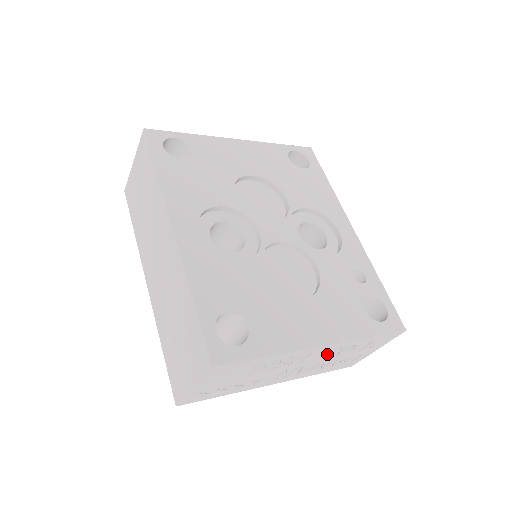
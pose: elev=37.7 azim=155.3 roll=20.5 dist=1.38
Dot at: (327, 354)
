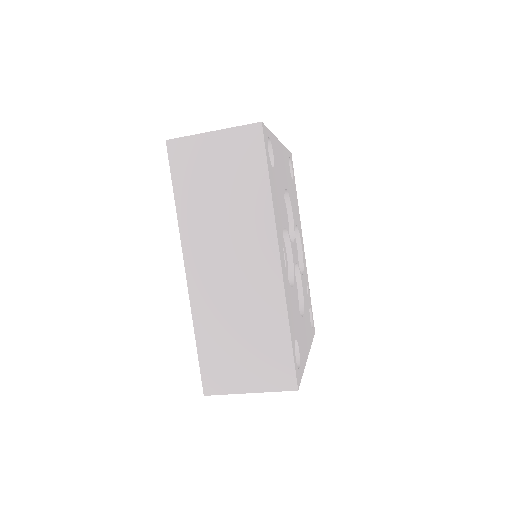
Dot at: occluded
